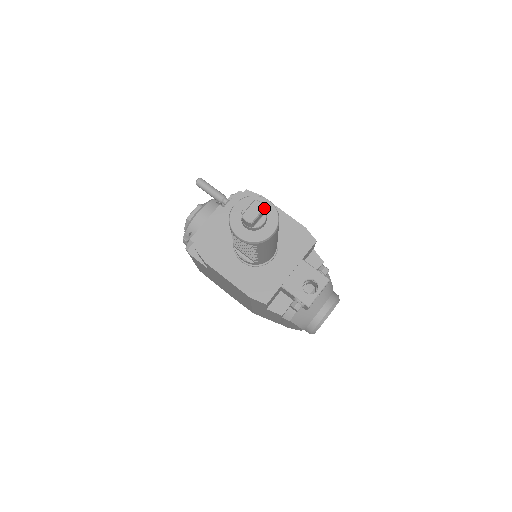
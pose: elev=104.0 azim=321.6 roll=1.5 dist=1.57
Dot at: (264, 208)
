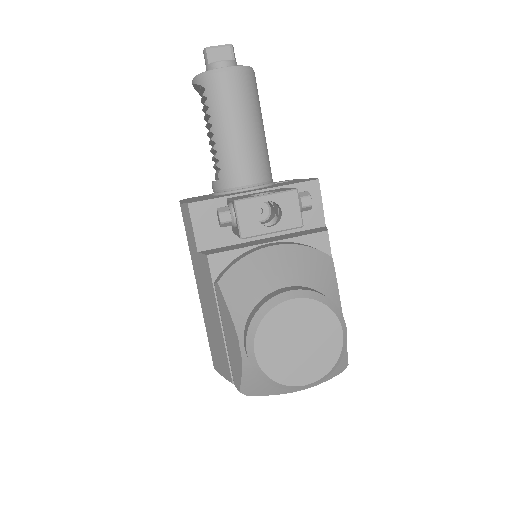
Dot at: (230, 45)
